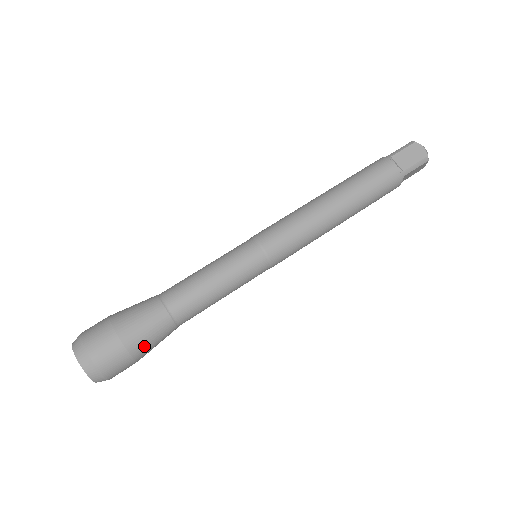
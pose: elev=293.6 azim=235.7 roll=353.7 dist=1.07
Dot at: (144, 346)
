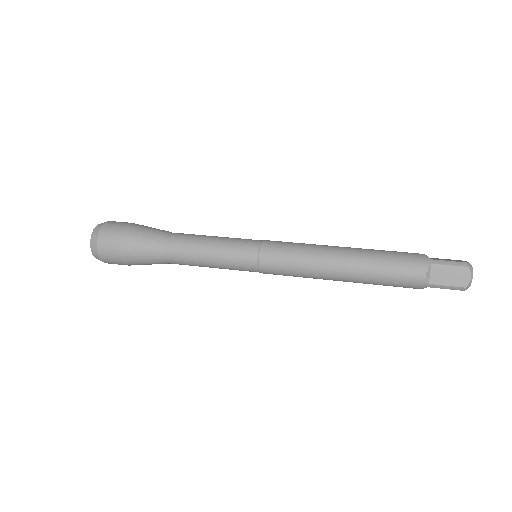
Dot at: (135, 235)
